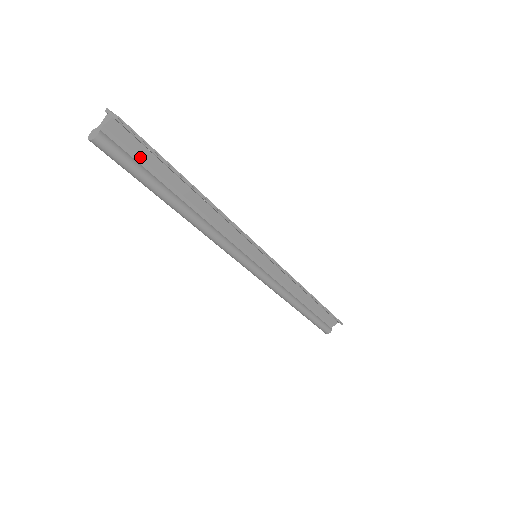
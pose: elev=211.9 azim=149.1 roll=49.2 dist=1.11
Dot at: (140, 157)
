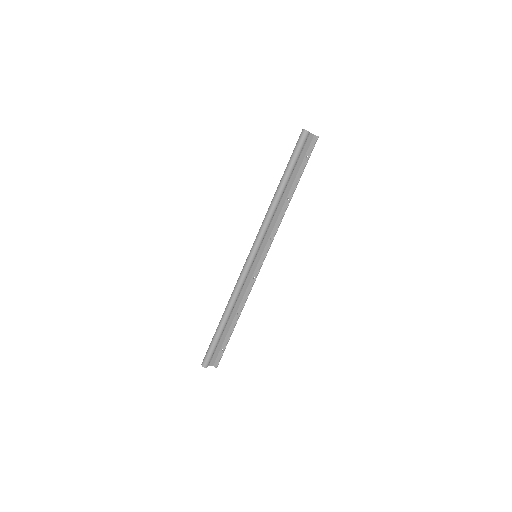
Dot at: (301, 156)
